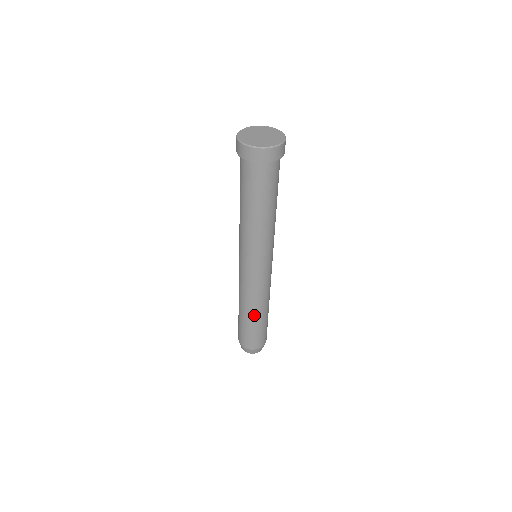
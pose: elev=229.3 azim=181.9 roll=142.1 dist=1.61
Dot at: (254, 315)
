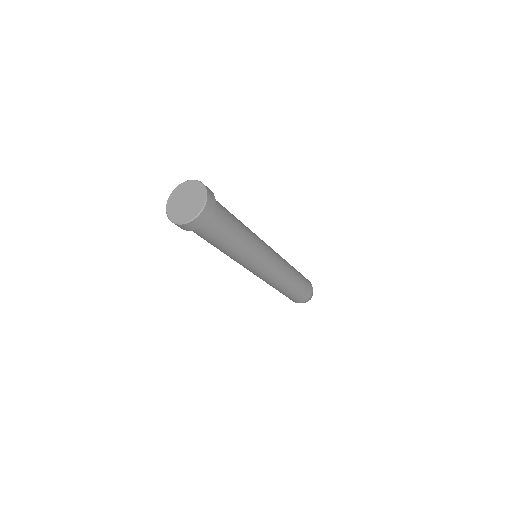
Dot at: (286, 288)
